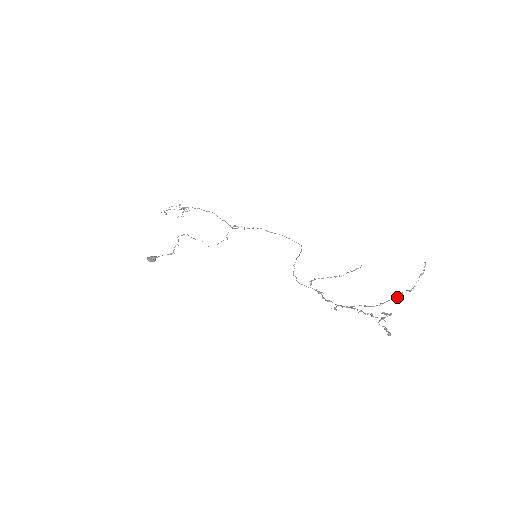
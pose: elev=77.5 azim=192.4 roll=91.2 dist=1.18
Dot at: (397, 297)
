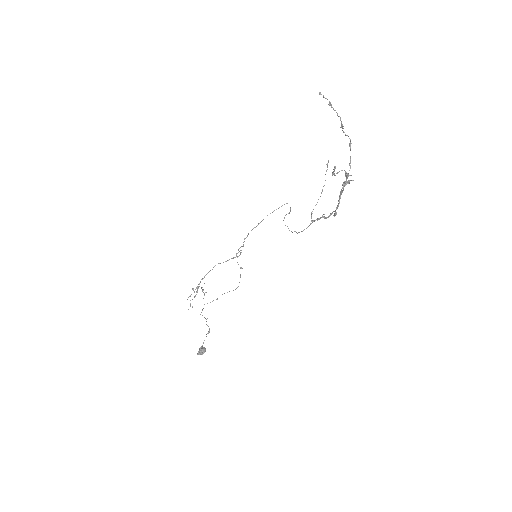
Dot at: (349, 144)
